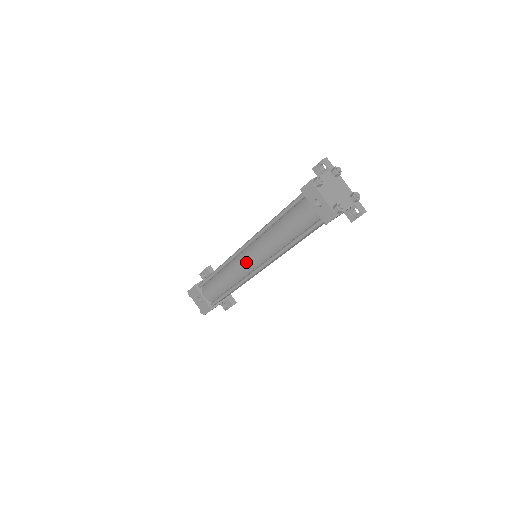
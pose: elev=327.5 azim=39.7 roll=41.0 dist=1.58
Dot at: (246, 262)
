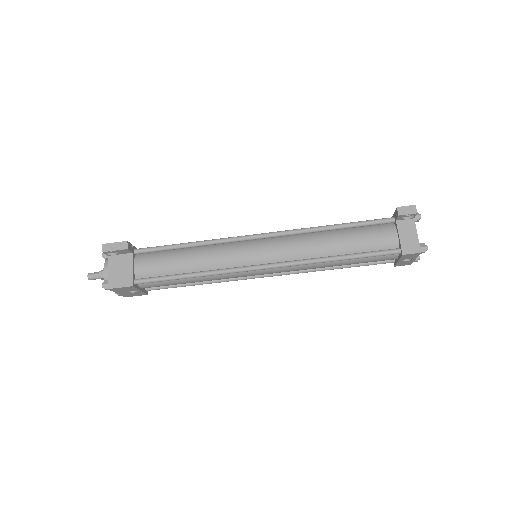
Dot at: occluded
